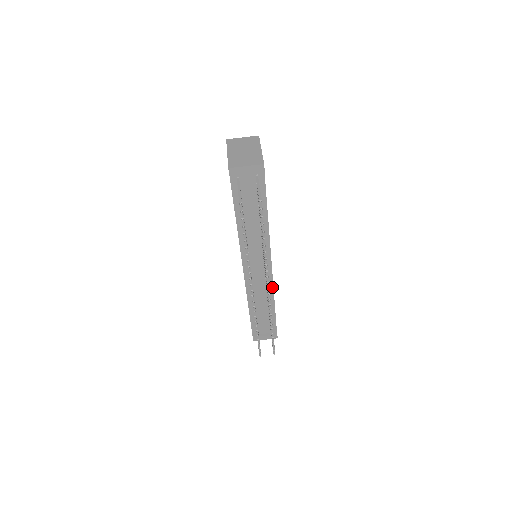
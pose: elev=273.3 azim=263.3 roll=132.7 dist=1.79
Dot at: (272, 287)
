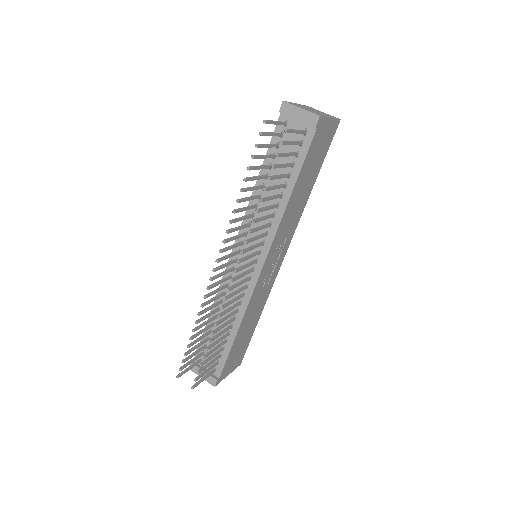
Dot at: (247, 303)
